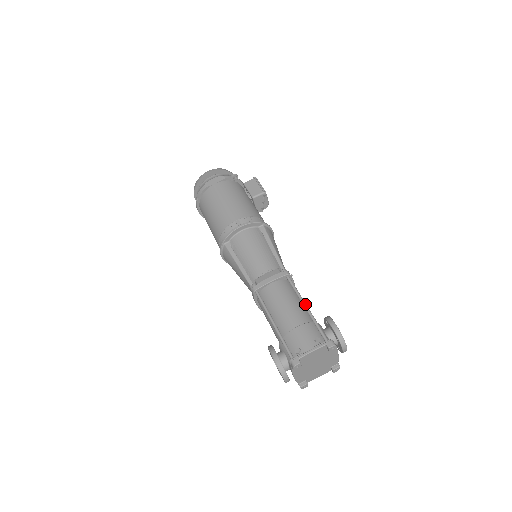
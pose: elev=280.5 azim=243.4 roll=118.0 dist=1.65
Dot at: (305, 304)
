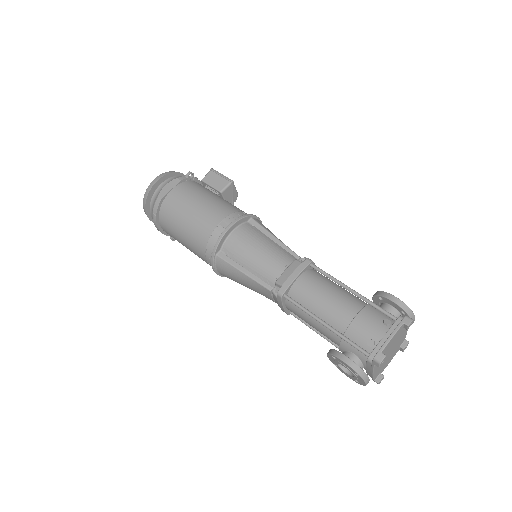
Dot at: (349, 287)
